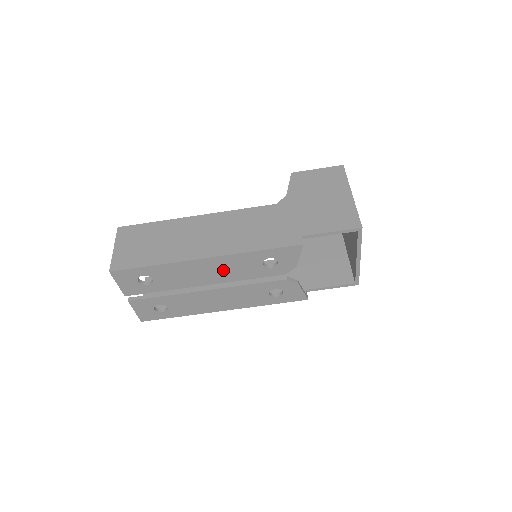
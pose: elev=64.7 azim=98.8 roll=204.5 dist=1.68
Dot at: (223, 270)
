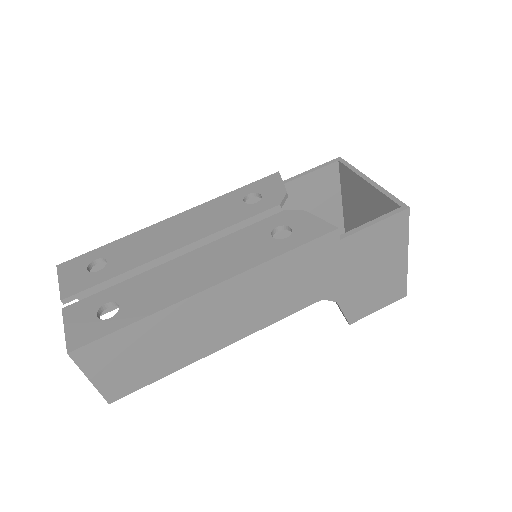
Dot at: (197, 224)
